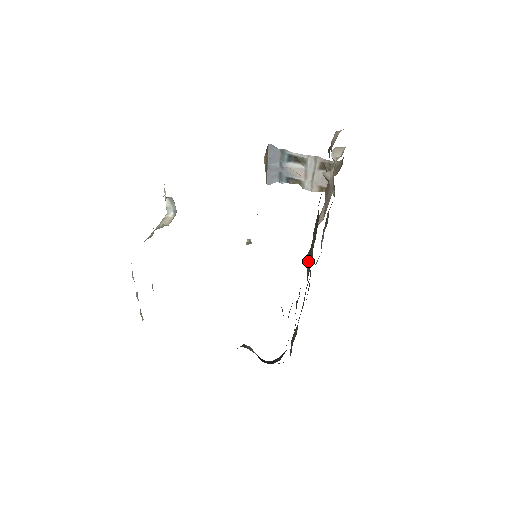
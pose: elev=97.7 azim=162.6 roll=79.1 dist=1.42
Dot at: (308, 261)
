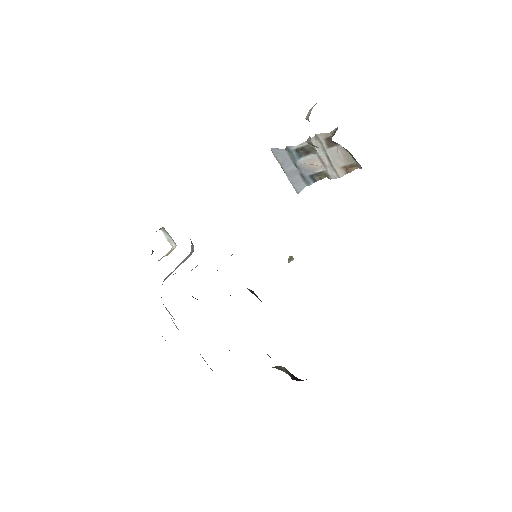
Dot at: occluded
